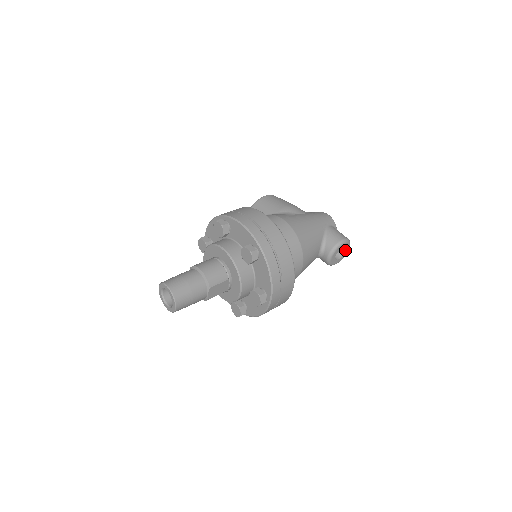
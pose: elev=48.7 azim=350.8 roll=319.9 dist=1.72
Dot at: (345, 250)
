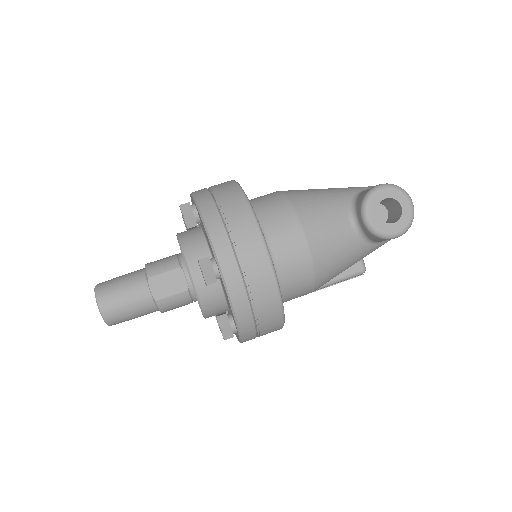
Dot at: (400, 205)
